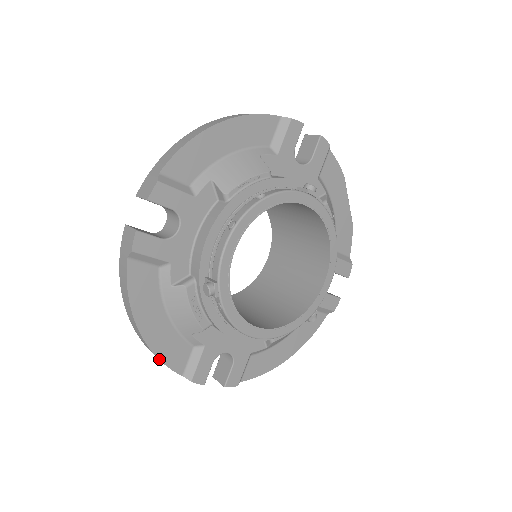
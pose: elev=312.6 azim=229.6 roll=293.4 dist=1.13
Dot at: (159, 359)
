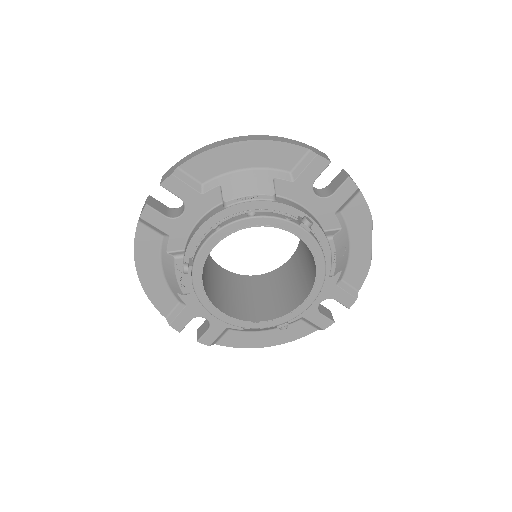
Dot at: (149, 299)
